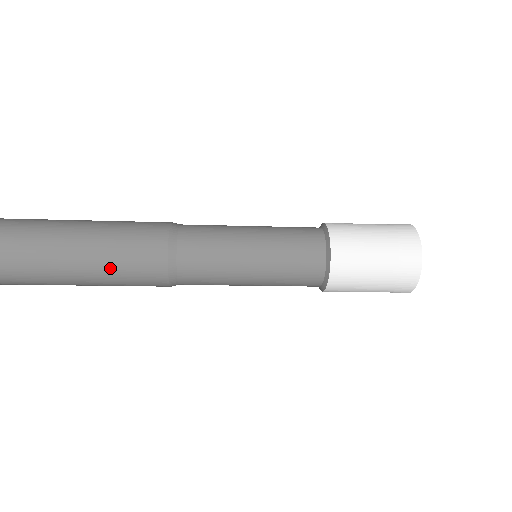
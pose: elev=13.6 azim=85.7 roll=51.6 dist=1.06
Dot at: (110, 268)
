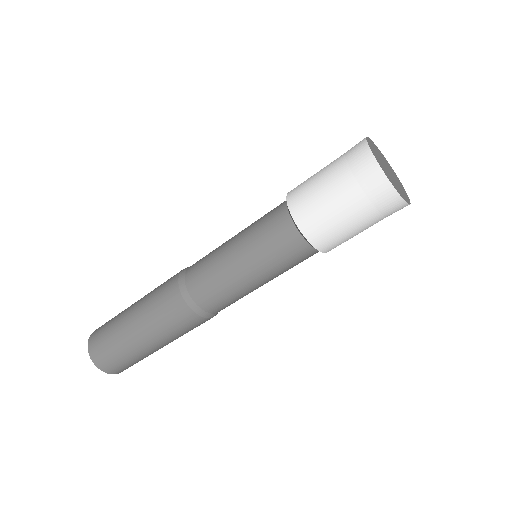
Dot at: (150, 318)
